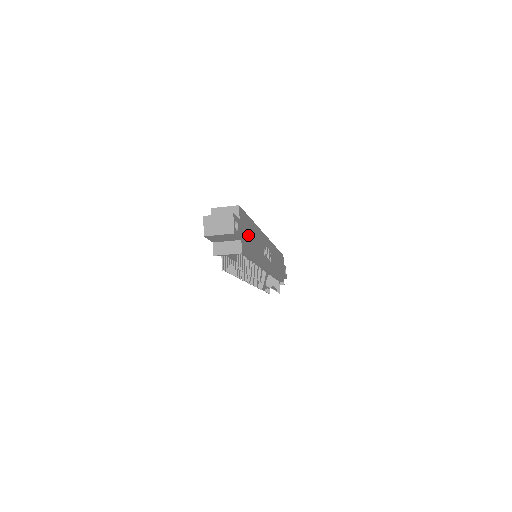
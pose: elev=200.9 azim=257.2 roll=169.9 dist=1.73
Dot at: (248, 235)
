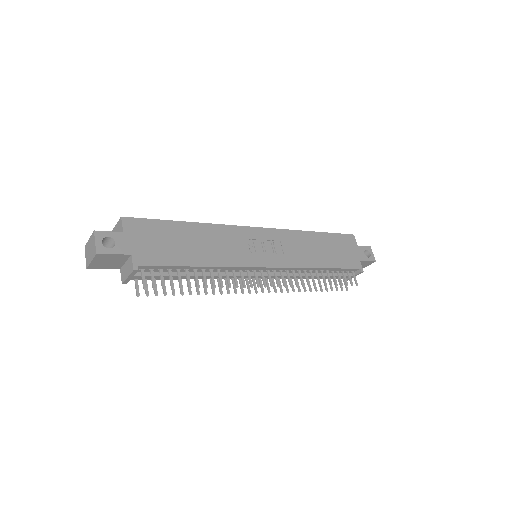
Dot at: (166, 243)
